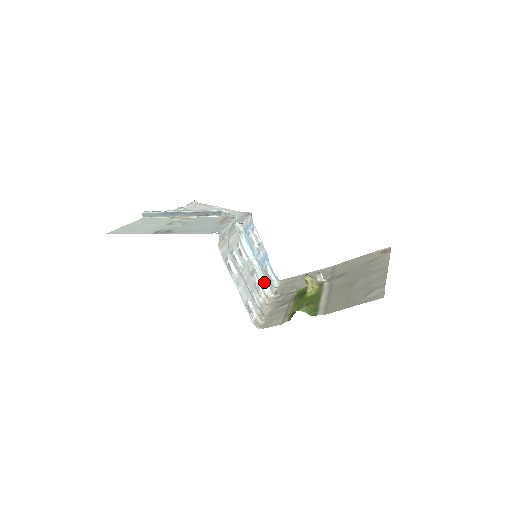
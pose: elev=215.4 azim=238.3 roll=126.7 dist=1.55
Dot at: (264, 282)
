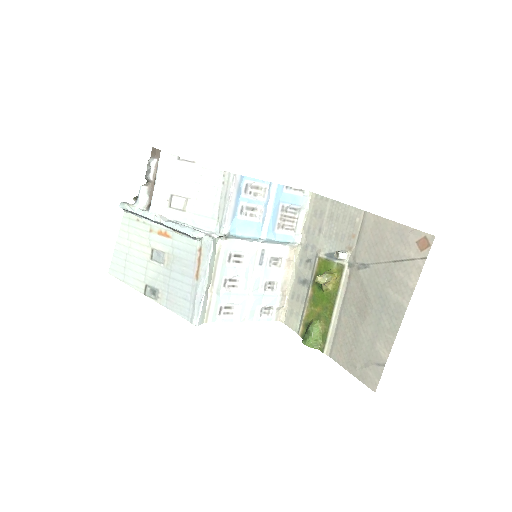
Dot at: (282, 243)
